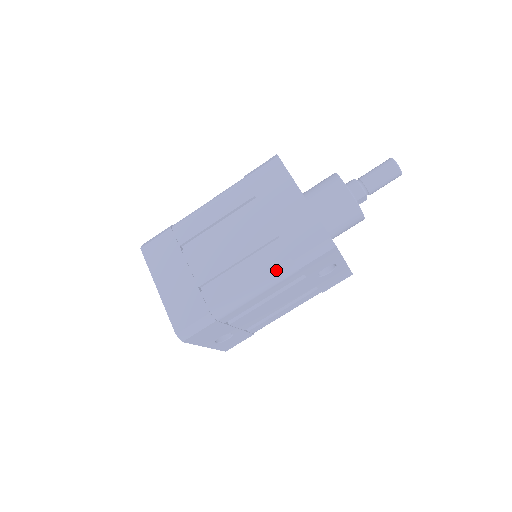
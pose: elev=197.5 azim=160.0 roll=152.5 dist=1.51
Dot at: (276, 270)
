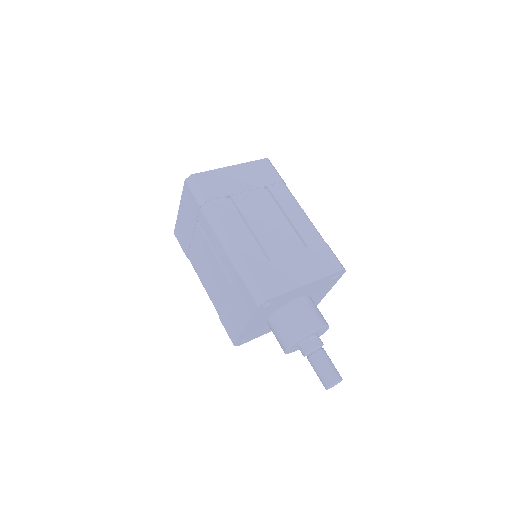
Dot at: occluded
